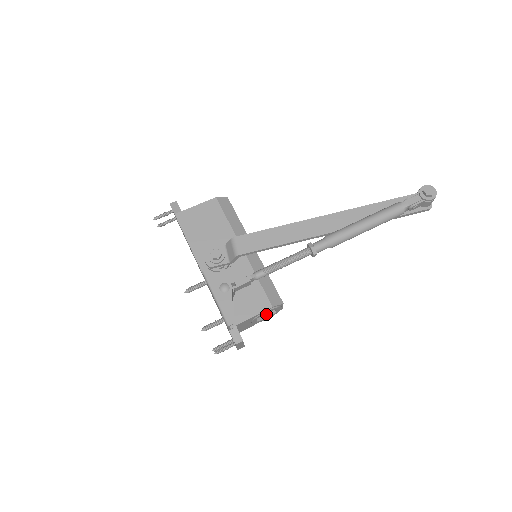
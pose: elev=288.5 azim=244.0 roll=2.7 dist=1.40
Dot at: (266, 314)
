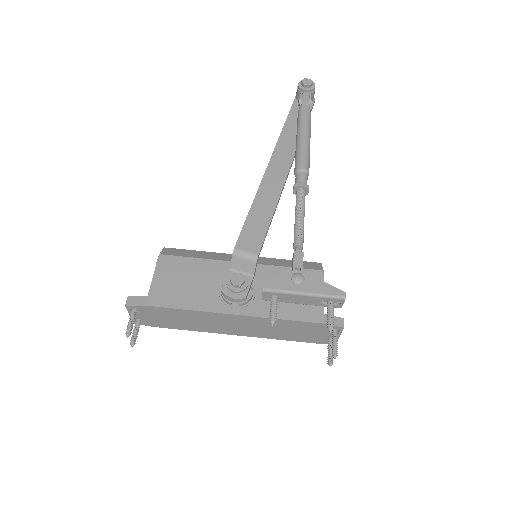
Dot at: occluded
